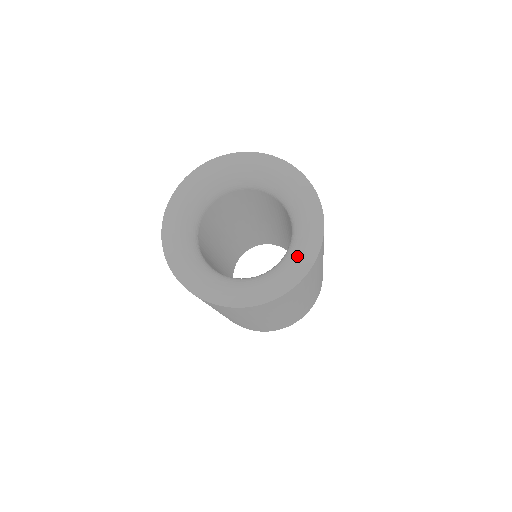
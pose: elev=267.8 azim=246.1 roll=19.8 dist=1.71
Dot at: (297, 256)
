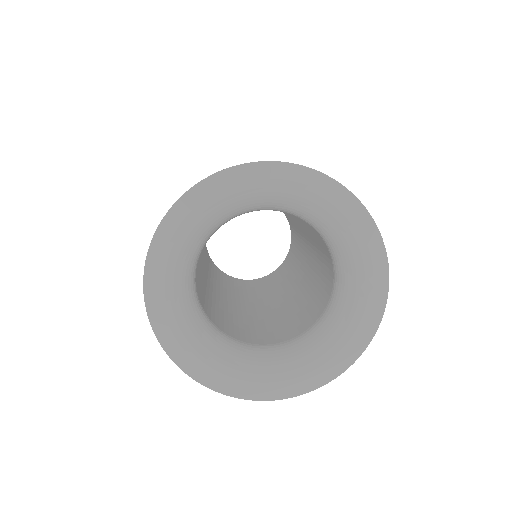
Dot at: (315, 363)
